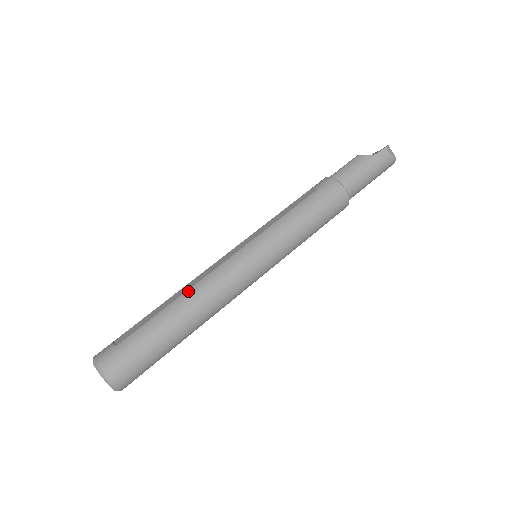
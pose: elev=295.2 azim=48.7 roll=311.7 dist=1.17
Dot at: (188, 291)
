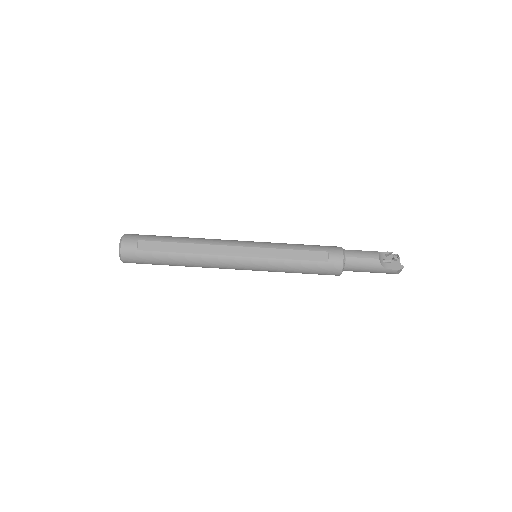
Dot at: (197, 255)
